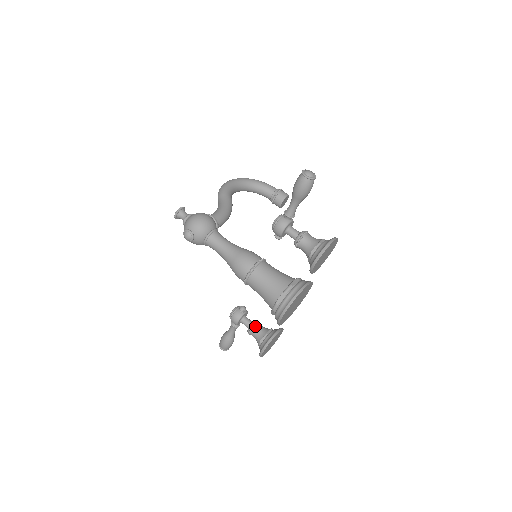
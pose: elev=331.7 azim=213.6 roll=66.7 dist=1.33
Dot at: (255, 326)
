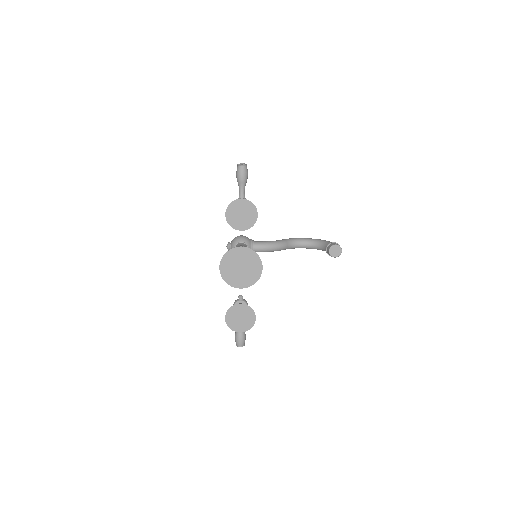
Dot at: occluded
